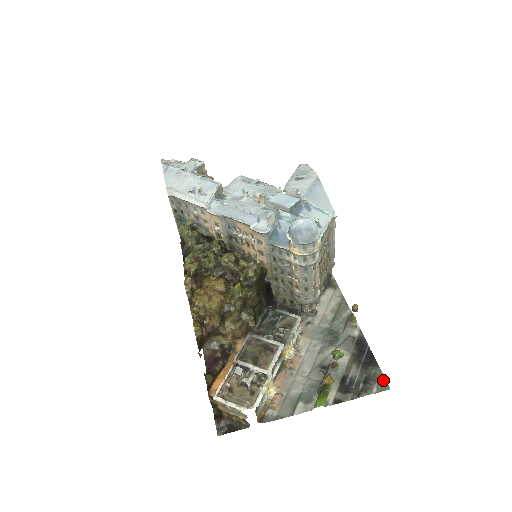
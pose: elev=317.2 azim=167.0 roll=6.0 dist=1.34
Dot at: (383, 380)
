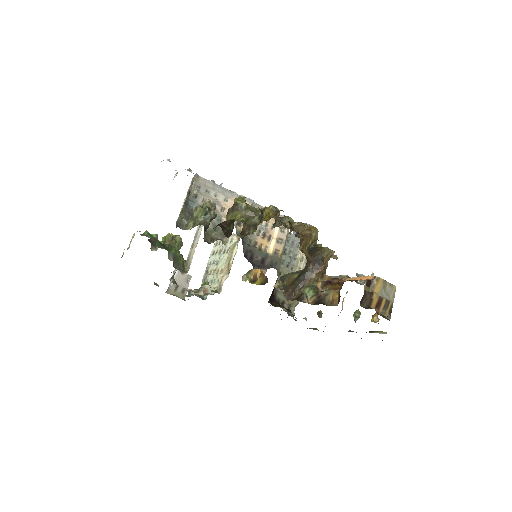
Dot at: occluded
